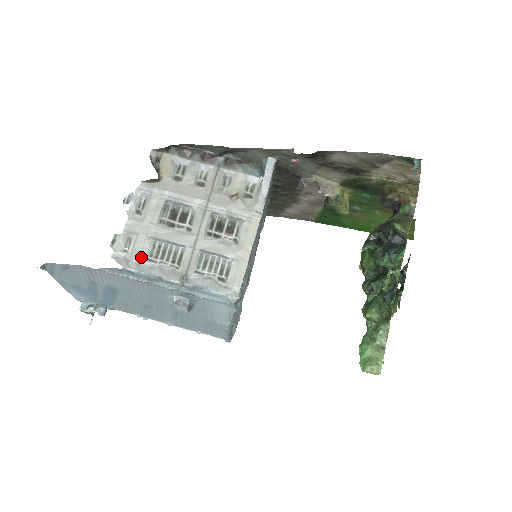
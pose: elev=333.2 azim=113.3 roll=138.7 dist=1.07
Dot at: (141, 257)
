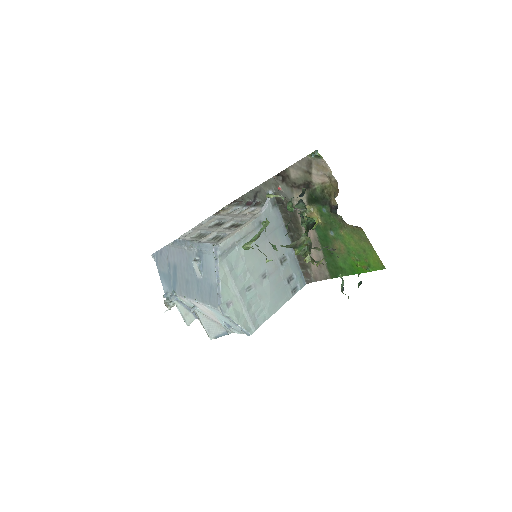
Dot at: (189, 237)
